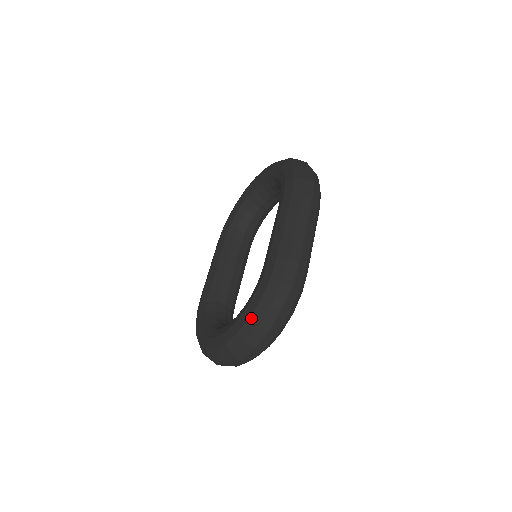
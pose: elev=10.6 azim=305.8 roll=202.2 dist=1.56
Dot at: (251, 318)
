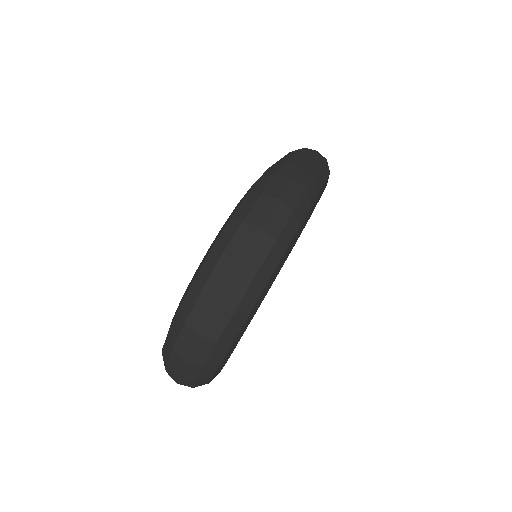
Dot at: (231, 220)
